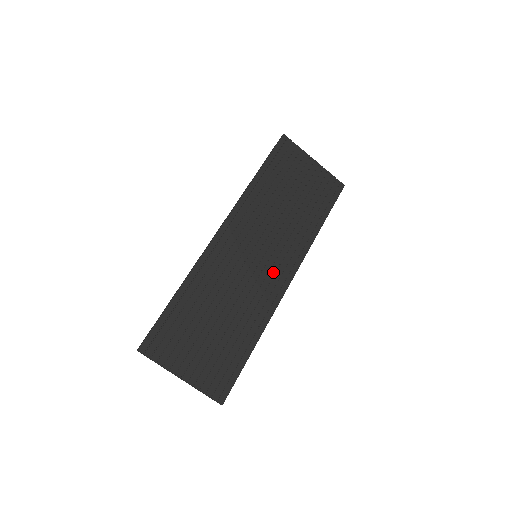
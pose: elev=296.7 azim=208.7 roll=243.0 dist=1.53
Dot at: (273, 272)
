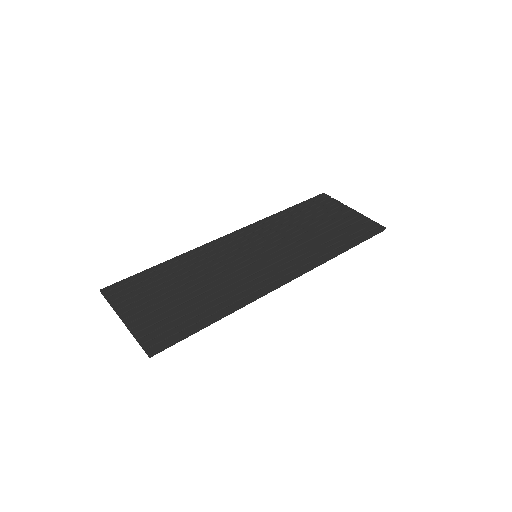
Dot at: (269, 270)
